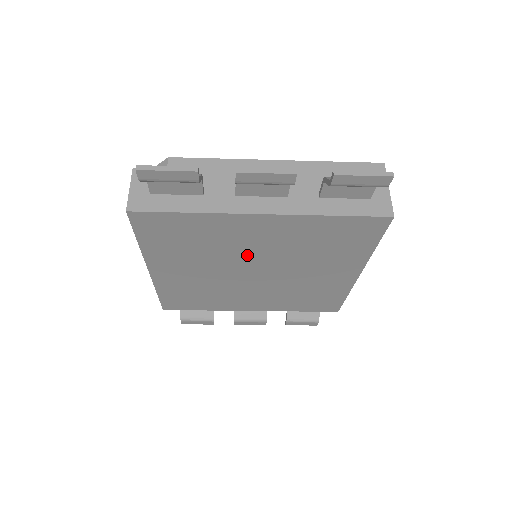
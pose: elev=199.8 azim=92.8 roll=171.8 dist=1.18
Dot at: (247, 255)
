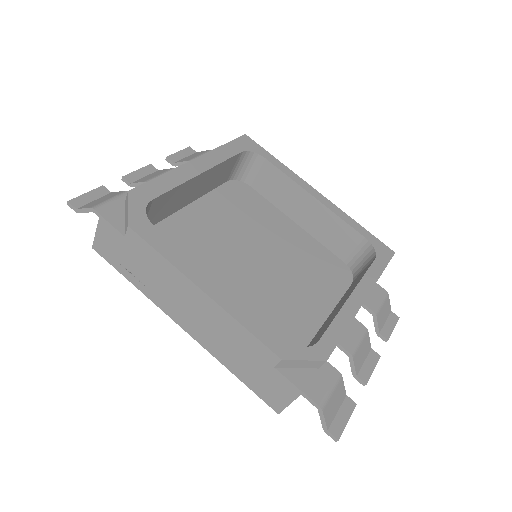
Dot at: occluded
